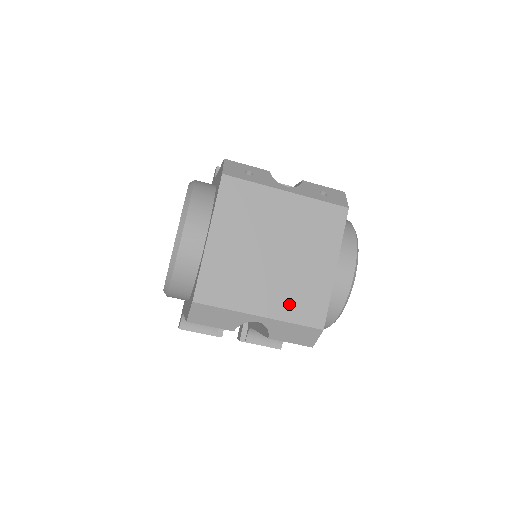
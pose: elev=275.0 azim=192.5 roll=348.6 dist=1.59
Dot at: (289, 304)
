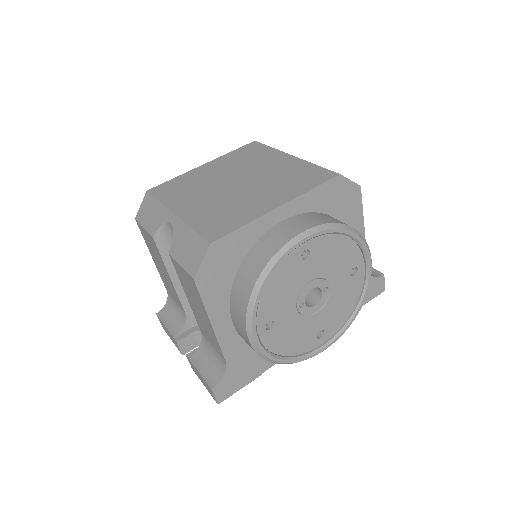
Dot at: (206, 215)
